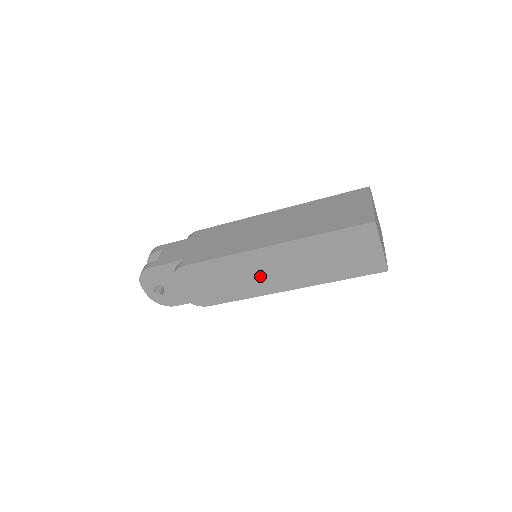
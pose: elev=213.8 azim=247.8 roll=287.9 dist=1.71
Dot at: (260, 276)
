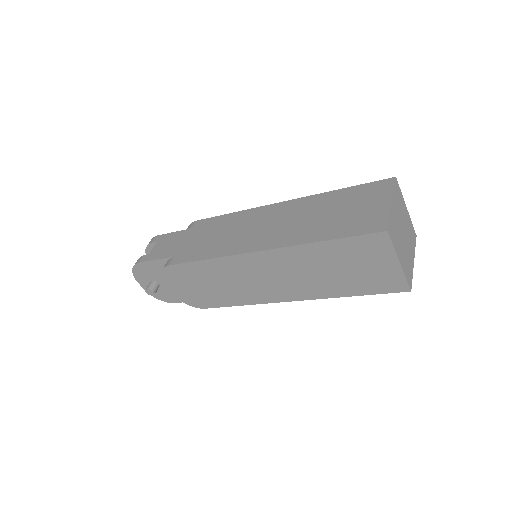
Dot at: (254, 283)
